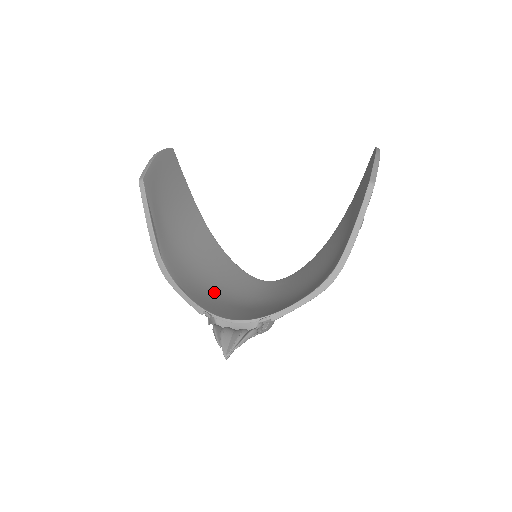
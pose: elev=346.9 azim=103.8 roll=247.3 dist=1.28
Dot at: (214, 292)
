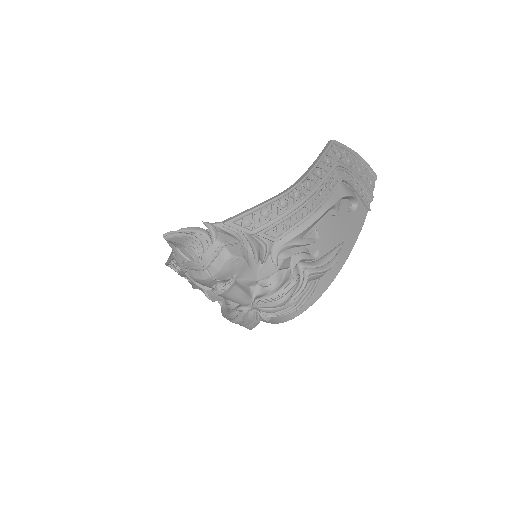
Dot at: occluded
